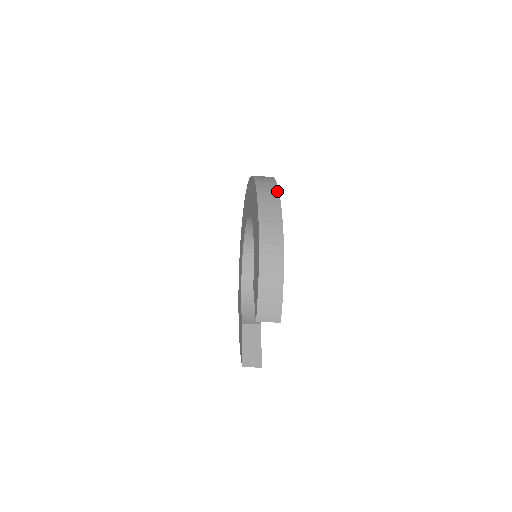
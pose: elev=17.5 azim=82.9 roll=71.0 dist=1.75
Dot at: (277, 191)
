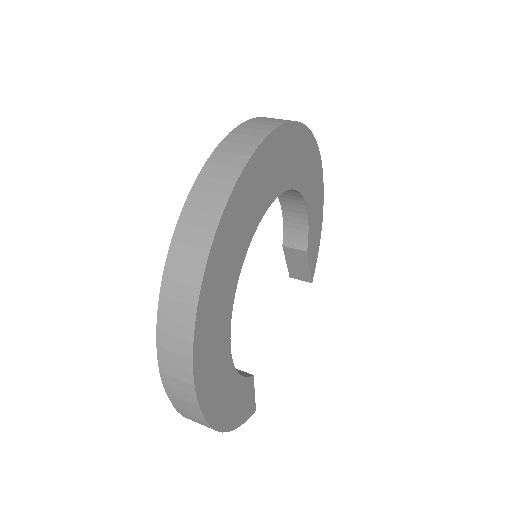
Dot at: (191, 383)
